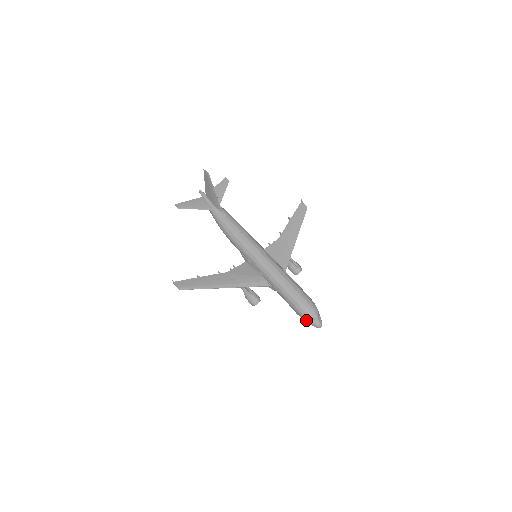
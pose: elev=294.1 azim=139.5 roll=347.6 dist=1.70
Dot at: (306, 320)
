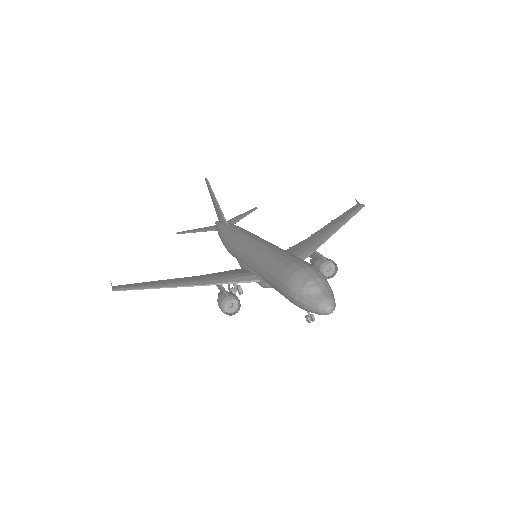
Dot at: (298, 301)
